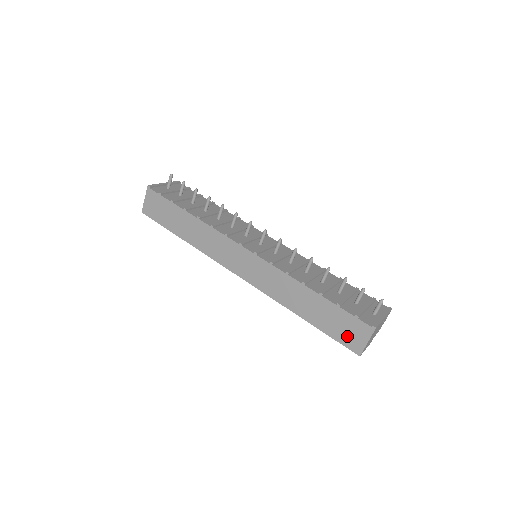
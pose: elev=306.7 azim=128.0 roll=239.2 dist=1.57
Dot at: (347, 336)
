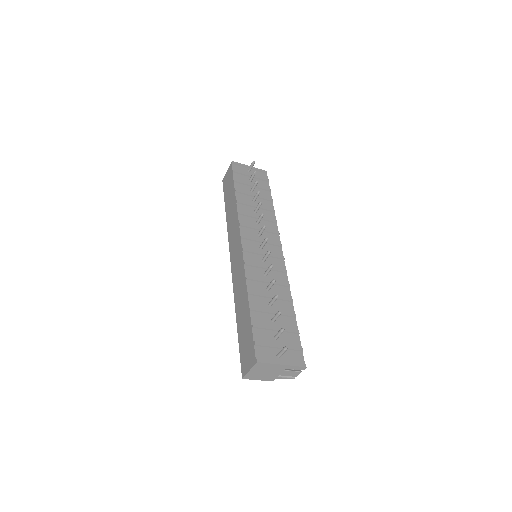
Dot at: (245, 355)
